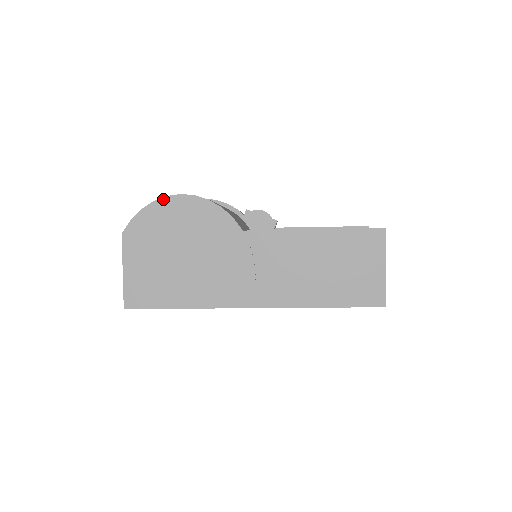
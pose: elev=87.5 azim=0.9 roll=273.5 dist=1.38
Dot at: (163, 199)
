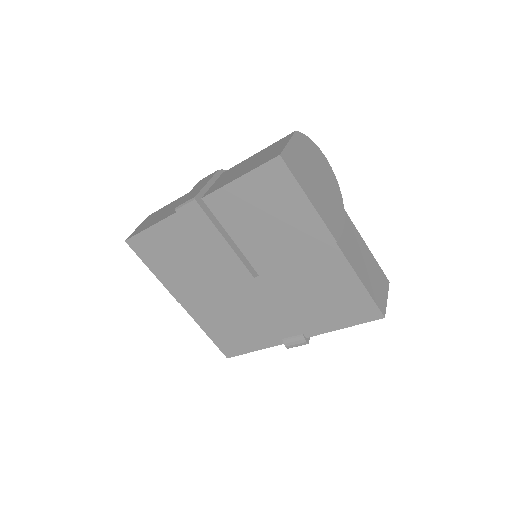
Dot at: (319, 148)
